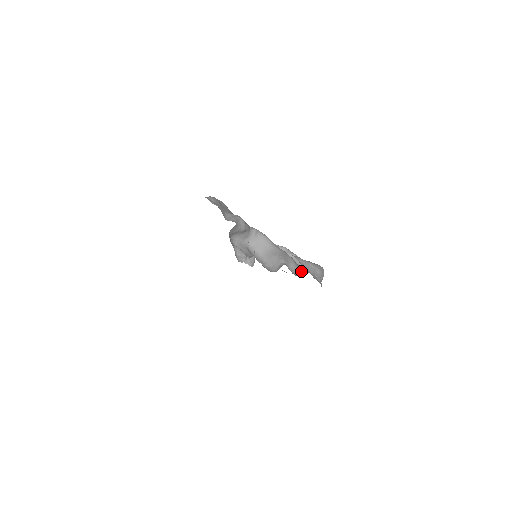
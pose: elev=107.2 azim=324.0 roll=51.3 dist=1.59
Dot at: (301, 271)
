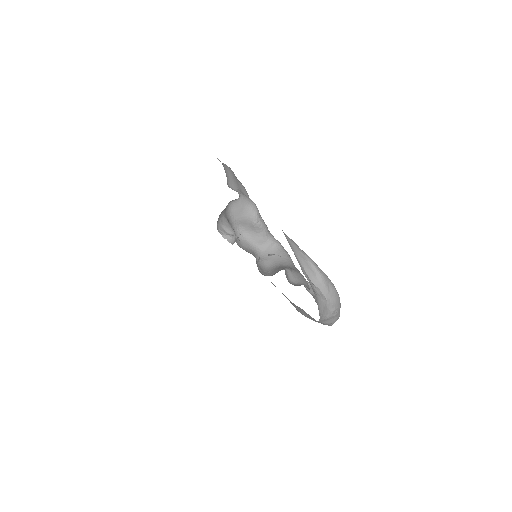
Dot at: occluded
